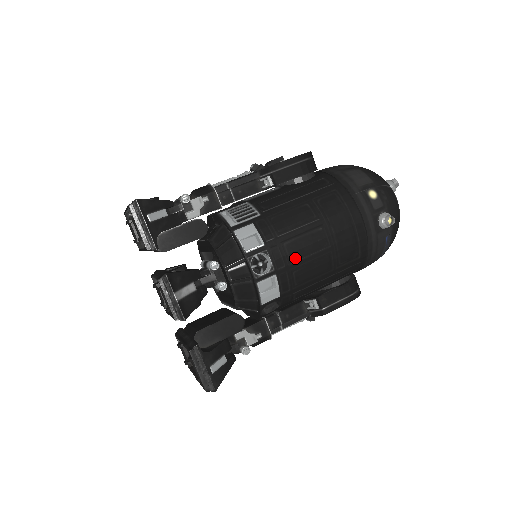
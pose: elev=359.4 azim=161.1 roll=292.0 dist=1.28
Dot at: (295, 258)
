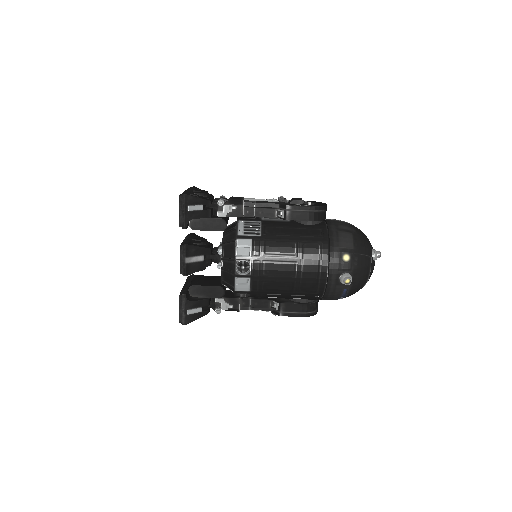
Dot at: (268, 274)
